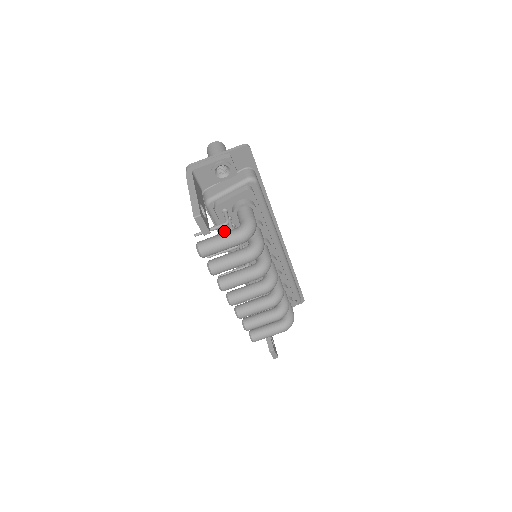
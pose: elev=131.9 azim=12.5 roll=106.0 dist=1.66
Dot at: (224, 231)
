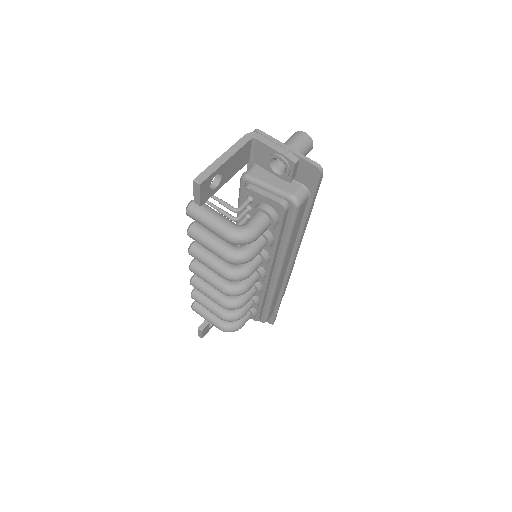
Dot at: occluded
